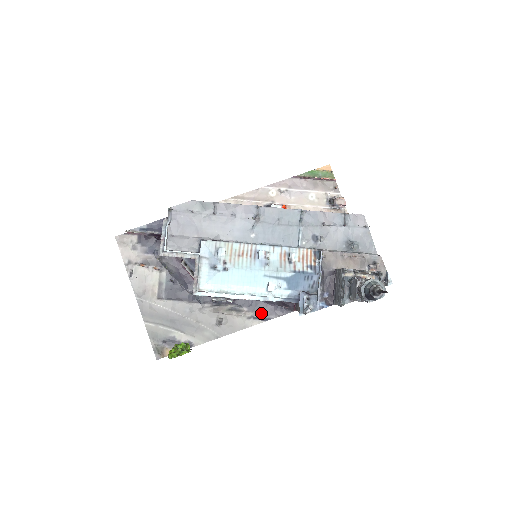
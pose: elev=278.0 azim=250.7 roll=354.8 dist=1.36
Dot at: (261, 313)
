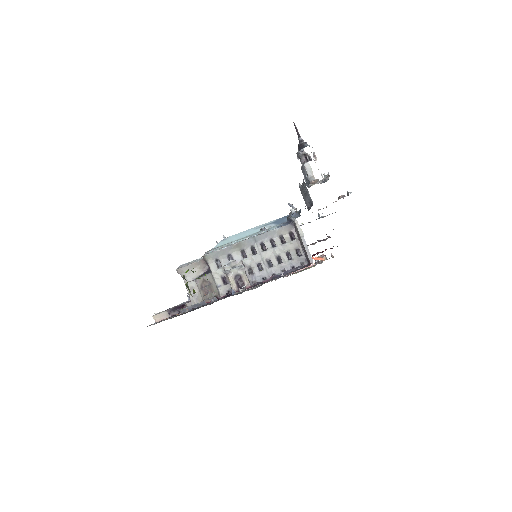
Dot at: occluded
